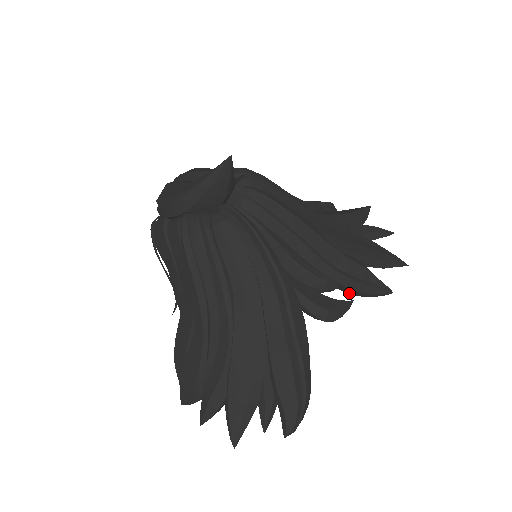
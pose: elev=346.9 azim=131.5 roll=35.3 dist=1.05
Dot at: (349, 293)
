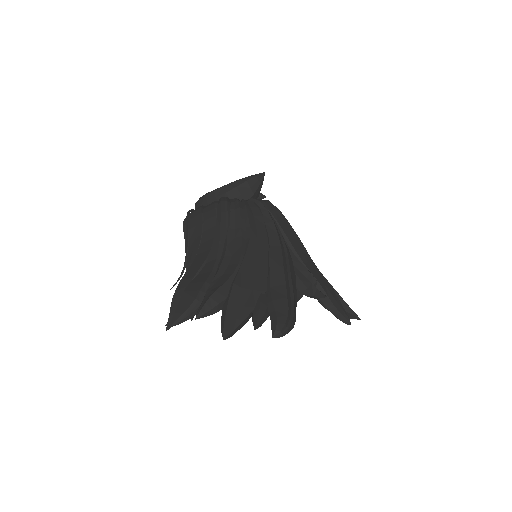
Dot at: (321, 300)
